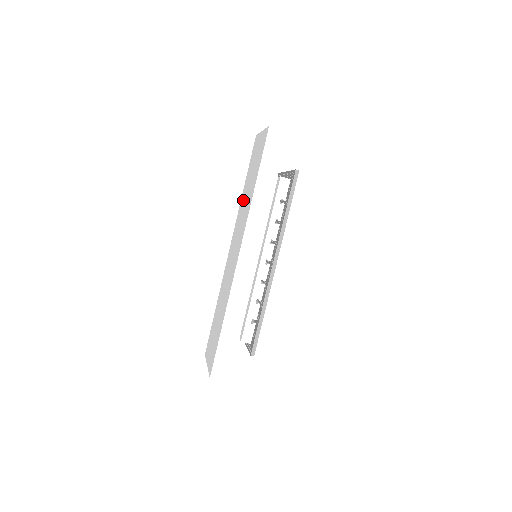
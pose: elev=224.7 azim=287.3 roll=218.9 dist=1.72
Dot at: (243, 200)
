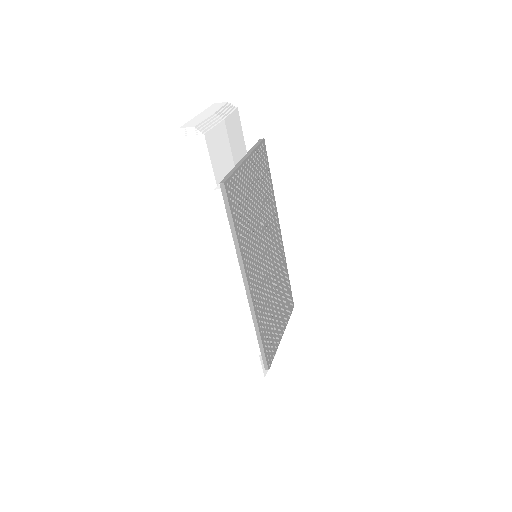
Dot at: occluded
